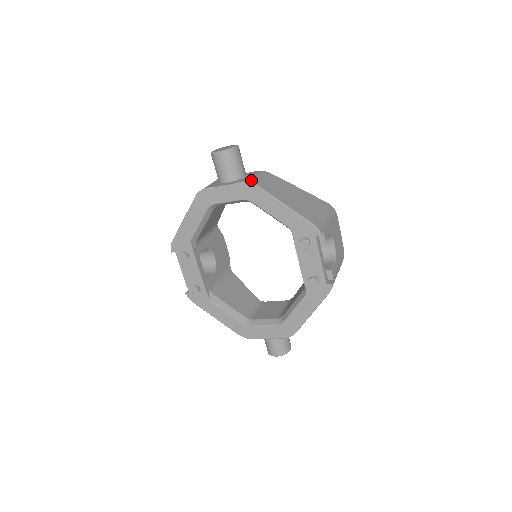
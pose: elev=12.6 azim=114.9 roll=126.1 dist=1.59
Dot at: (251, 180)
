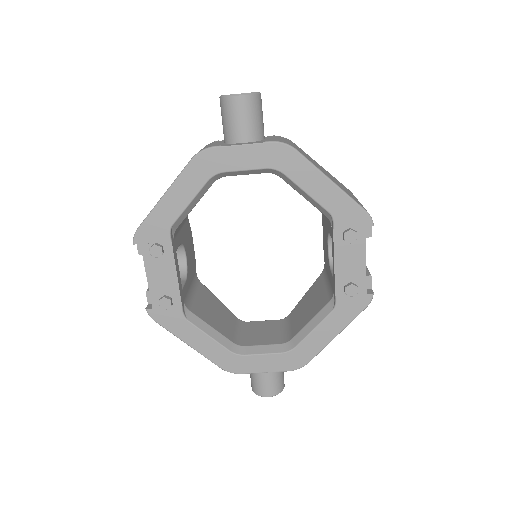
Dot at: (284, 141)
